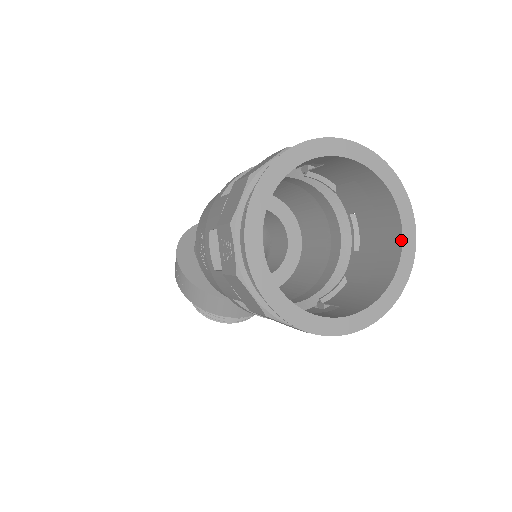
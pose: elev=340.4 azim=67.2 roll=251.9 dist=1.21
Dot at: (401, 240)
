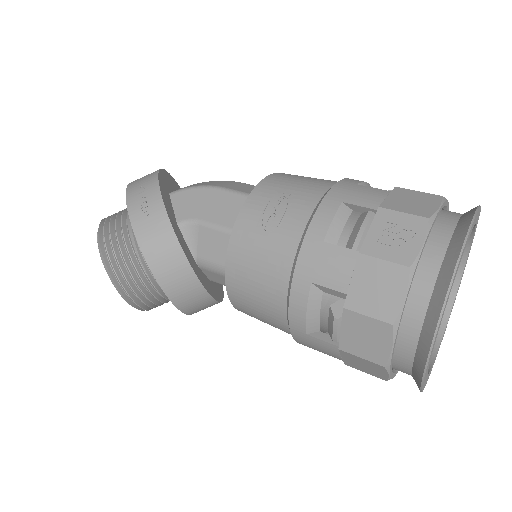
Dot at: (441, 336)
